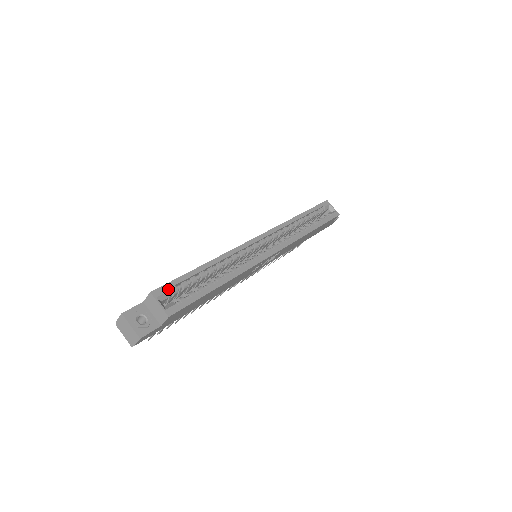
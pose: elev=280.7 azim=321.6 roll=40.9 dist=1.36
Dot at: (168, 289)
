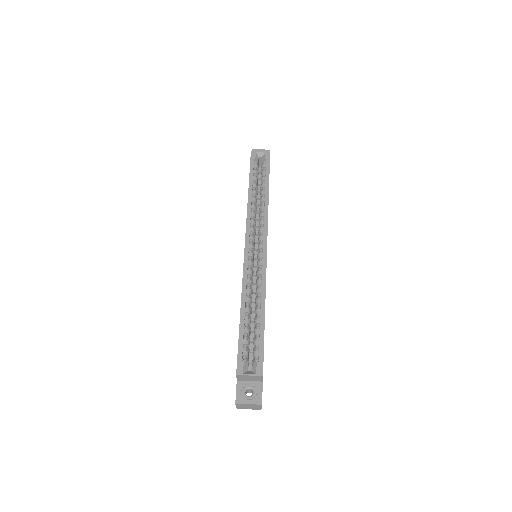
Dot at: (242, 358)
